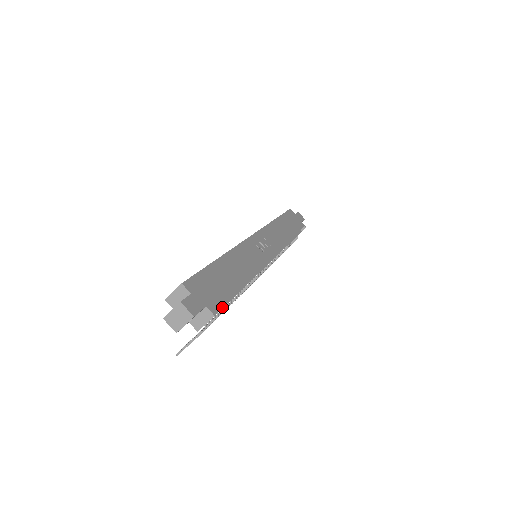
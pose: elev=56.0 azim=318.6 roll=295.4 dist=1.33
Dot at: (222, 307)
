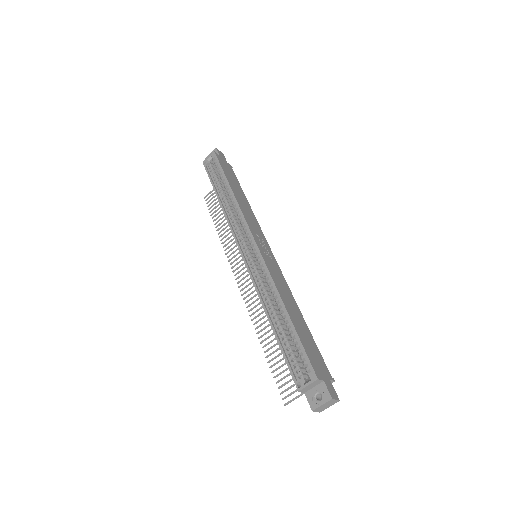
Dot at: occluded
